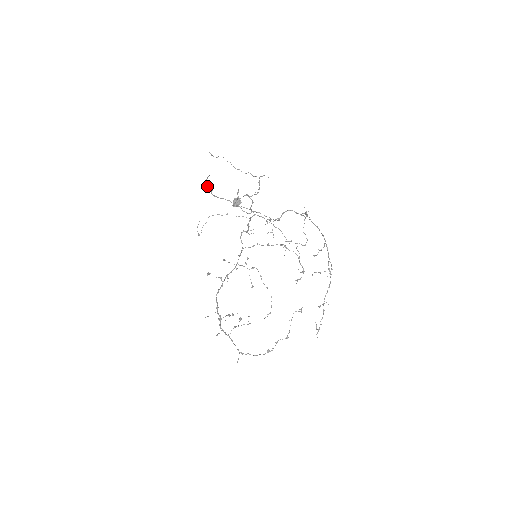
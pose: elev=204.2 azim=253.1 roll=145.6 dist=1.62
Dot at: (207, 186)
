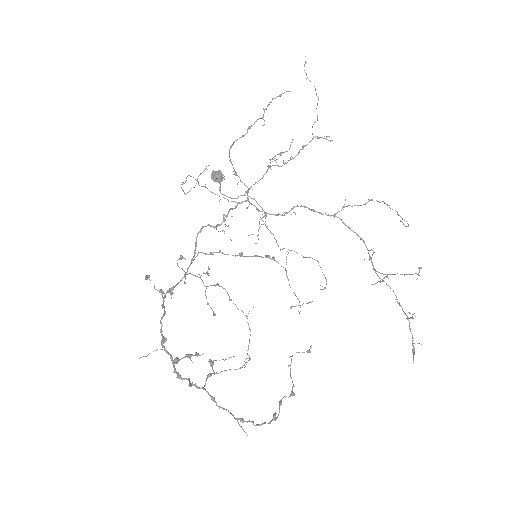
Dot at: (266, 109)
